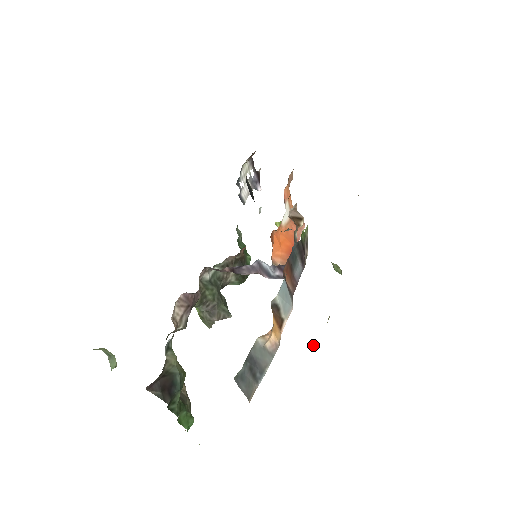
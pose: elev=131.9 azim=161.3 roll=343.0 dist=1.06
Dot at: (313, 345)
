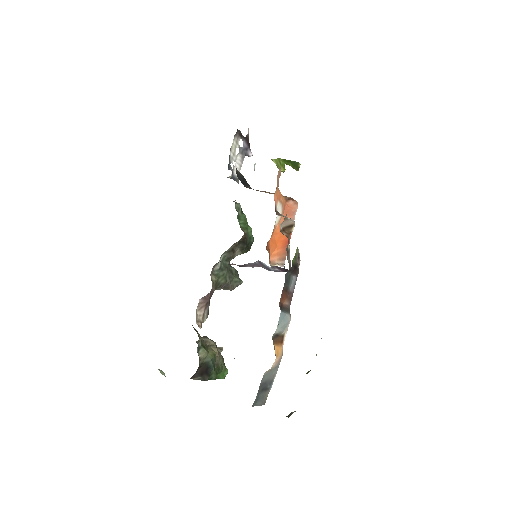
Dot at: occluded
